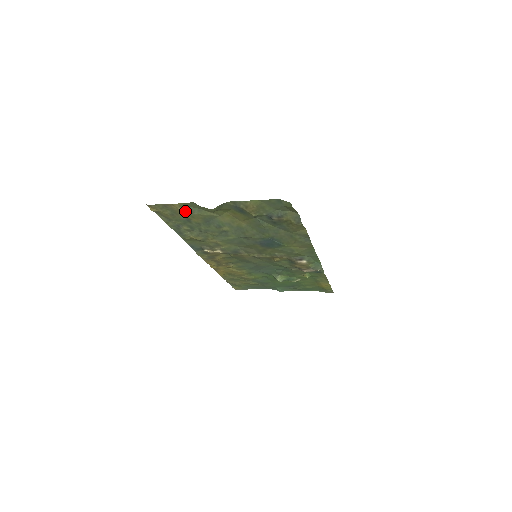
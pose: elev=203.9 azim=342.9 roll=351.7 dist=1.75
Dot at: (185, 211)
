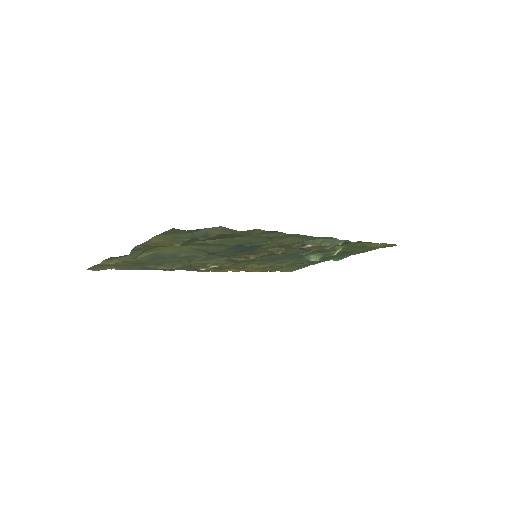
Dot at: (120, 262)
